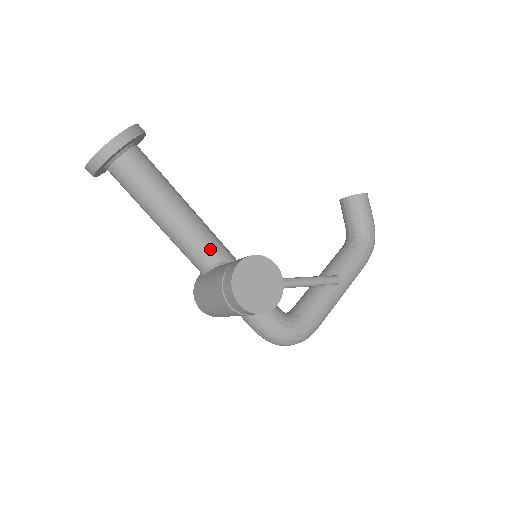
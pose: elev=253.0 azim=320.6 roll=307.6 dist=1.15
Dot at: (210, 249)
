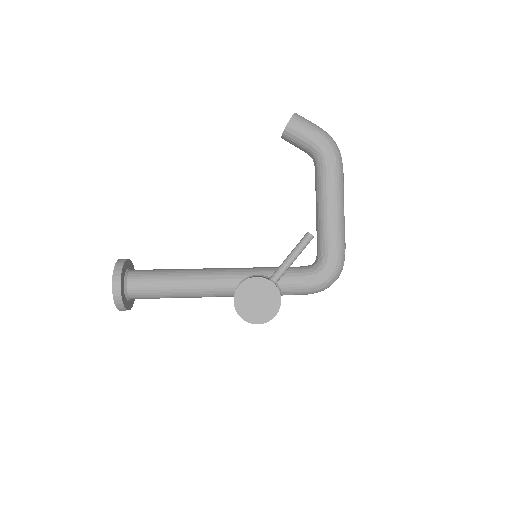
Dot at: (224, 285)
